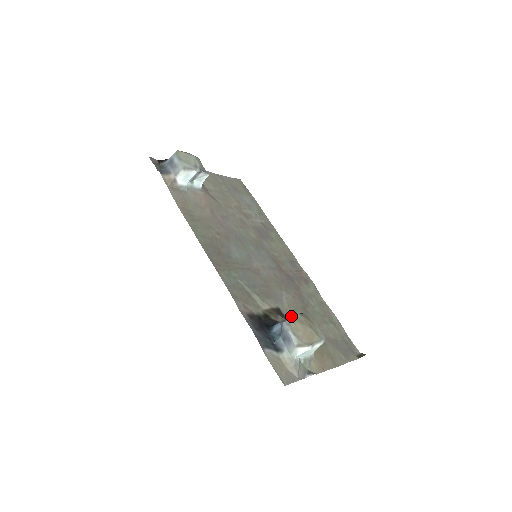
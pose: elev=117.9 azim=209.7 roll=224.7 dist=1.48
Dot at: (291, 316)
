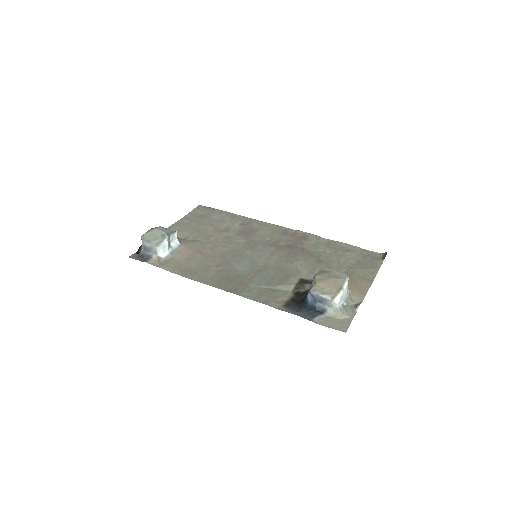
Dot at: (312, 282)
